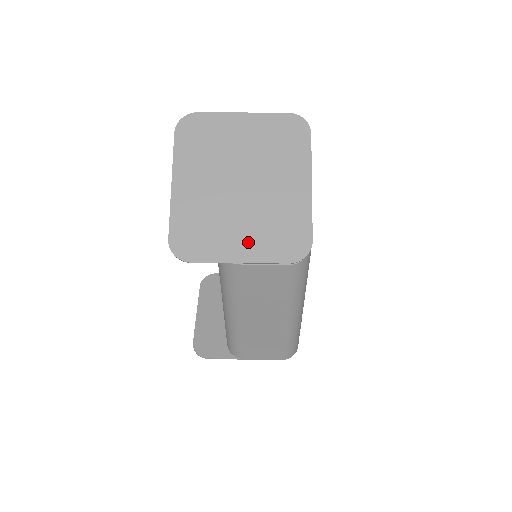
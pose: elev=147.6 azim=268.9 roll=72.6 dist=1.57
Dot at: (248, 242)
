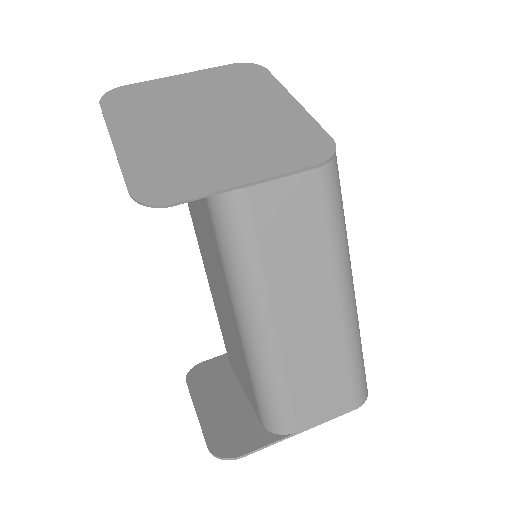
Dot at: (248, 162)
